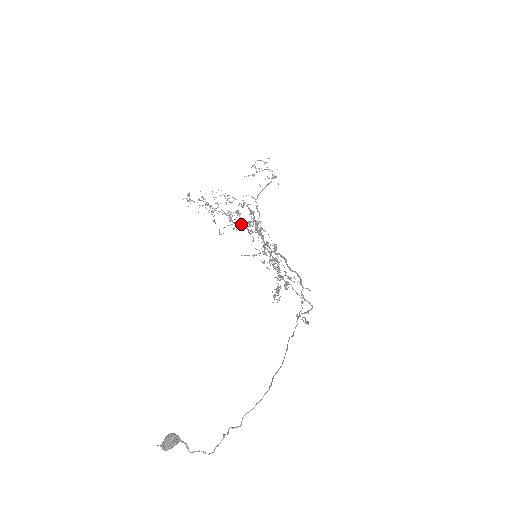
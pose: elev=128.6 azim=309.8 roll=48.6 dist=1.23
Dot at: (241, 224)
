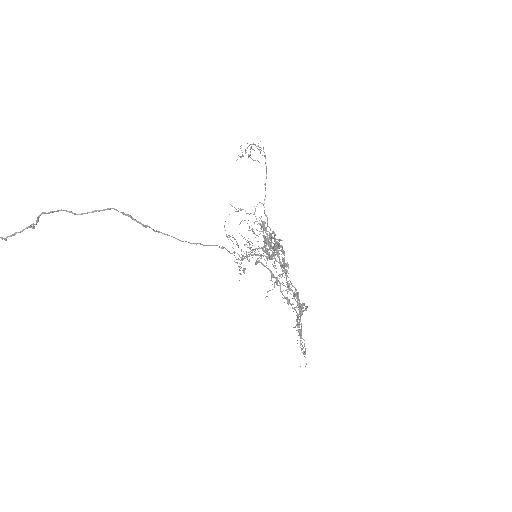
Dot at: (259, 247)
